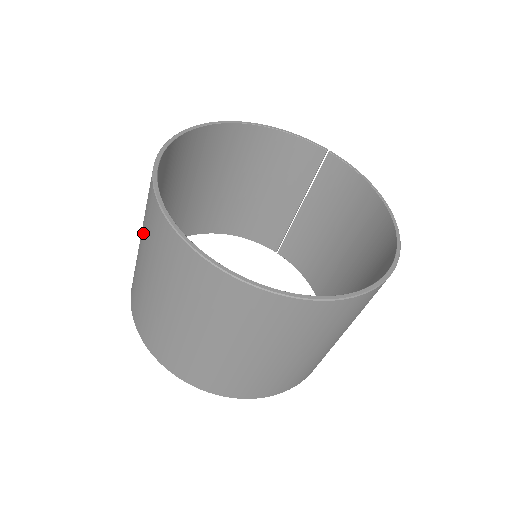
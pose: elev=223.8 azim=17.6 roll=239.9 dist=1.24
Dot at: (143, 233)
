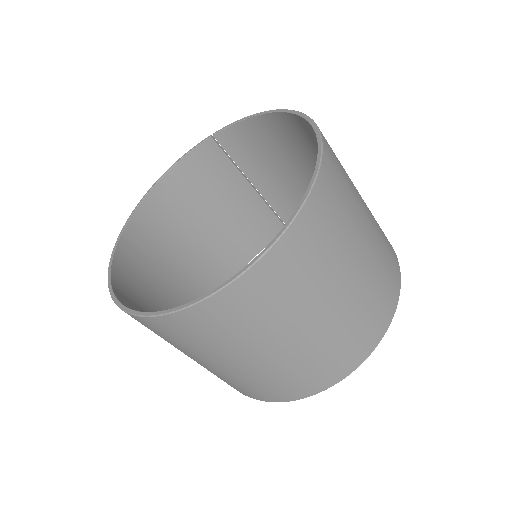
Dot at: occluded
